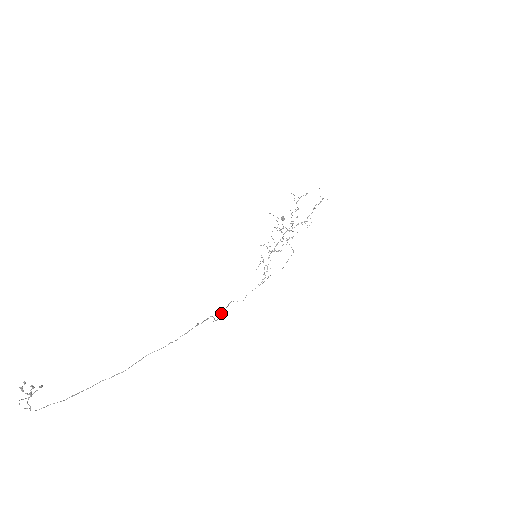
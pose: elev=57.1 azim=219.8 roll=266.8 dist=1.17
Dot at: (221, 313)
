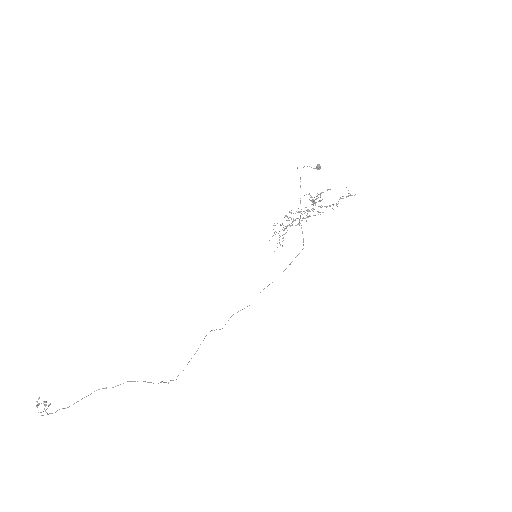
Dot at: occluded
